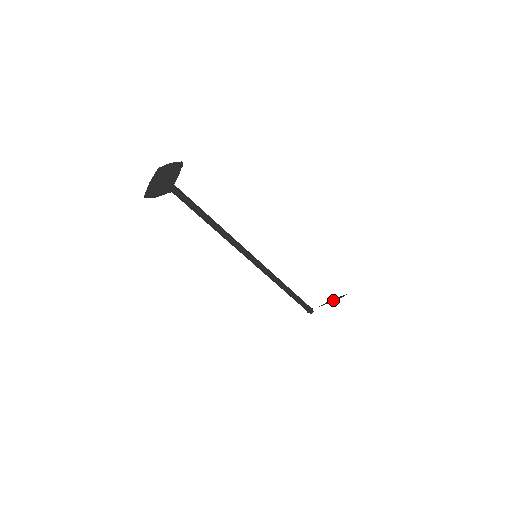
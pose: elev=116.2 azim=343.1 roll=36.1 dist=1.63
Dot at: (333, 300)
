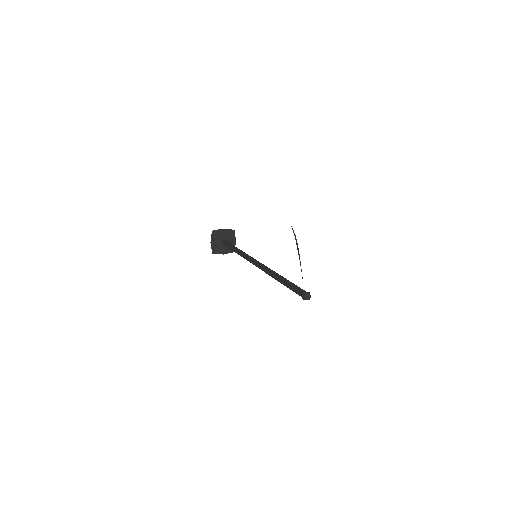
Dot at: occluded
